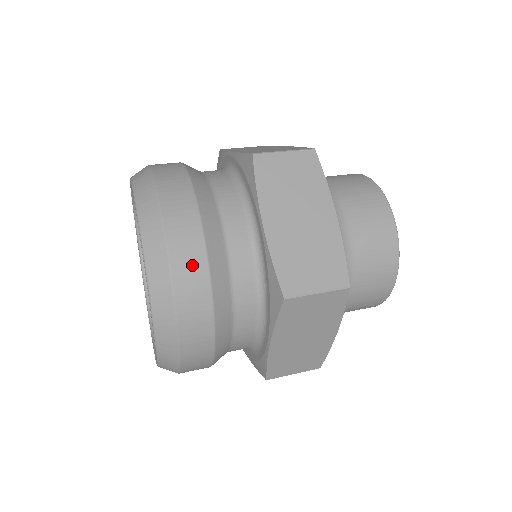
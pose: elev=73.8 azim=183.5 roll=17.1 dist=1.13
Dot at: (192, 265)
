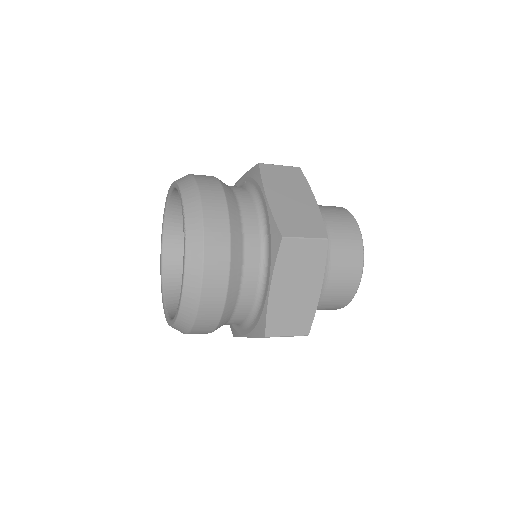
Dot at: (217, 214)
